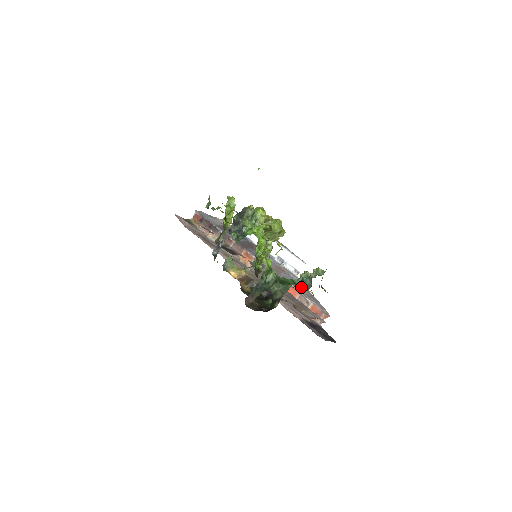
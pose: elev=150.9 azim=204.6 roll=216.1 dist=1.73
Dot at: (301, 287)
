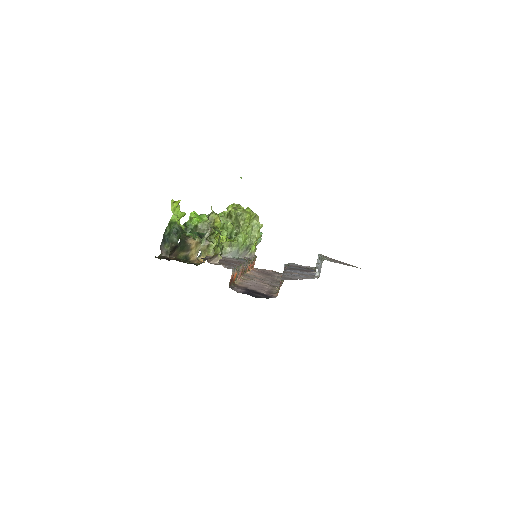
Dot at: (203, 235)
